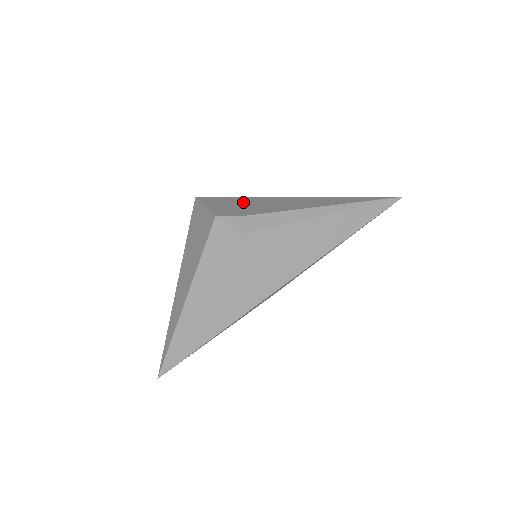
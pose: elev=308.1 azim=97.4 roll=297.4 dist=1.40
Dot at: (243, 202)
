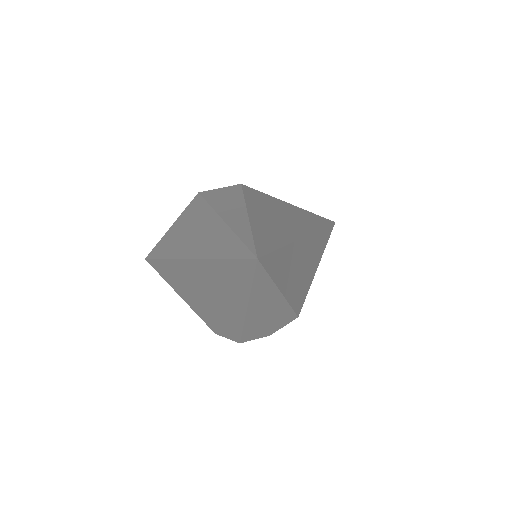
Dot at: occluded
